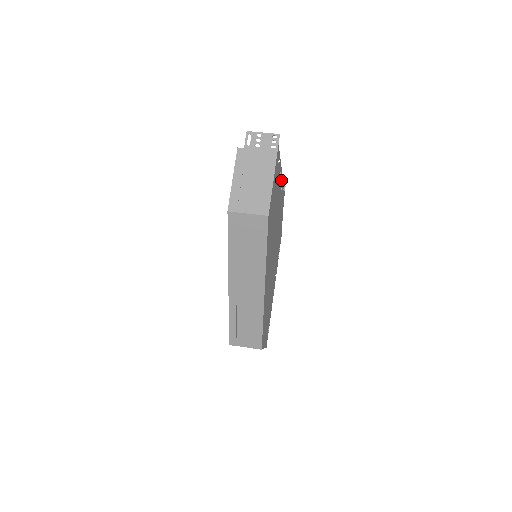
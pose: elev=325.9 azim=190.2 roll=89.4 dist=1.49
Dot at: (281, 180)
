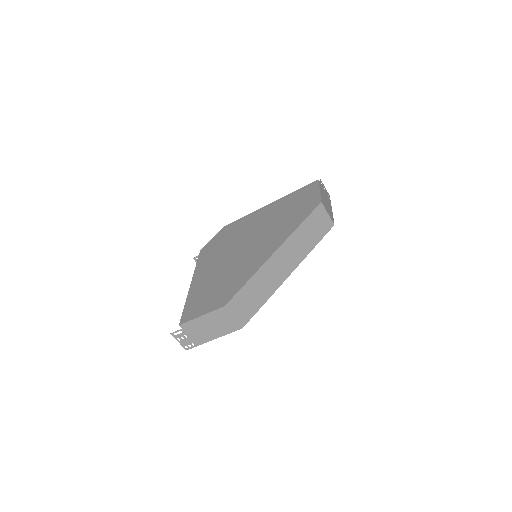
Dot at: occluded
